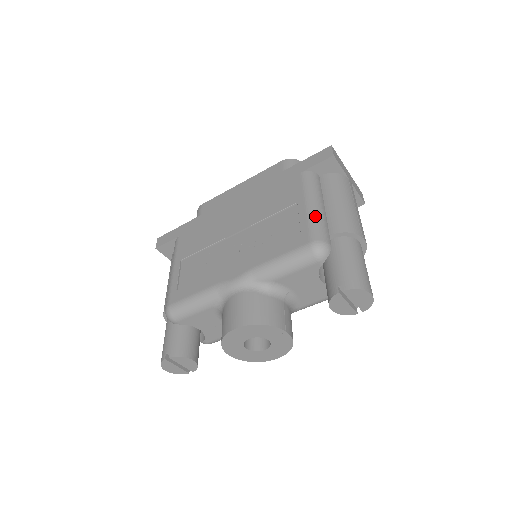
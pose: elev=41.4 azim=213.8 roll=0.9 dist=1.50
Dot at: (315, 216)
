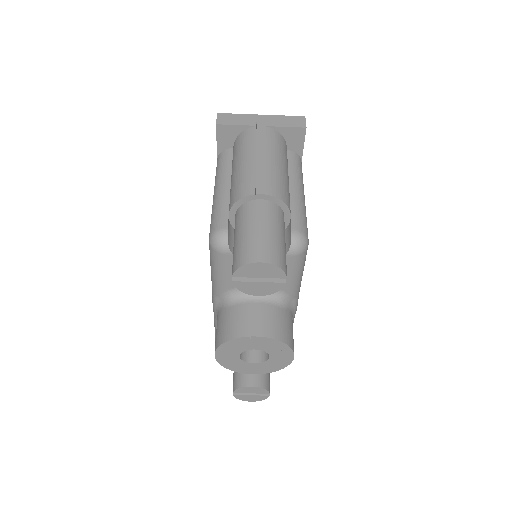
Dot at: (214, 205)
